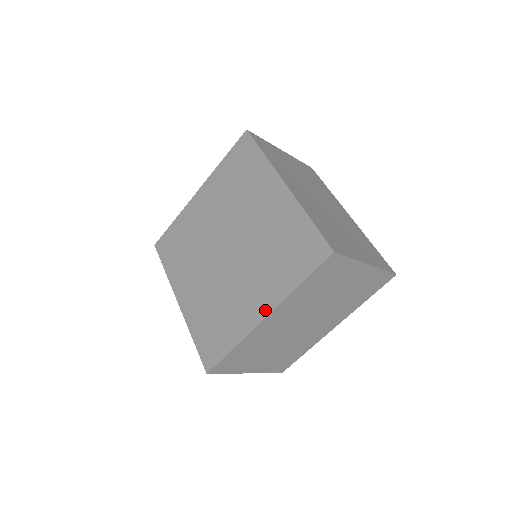
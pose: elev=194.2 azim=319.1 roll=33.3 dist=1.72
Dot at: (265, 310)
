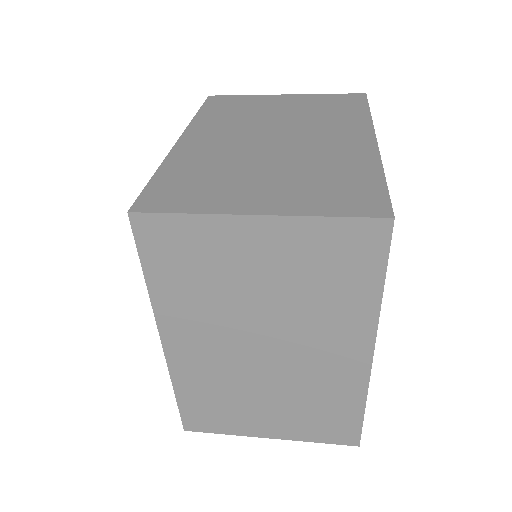
Dot at: occluded
